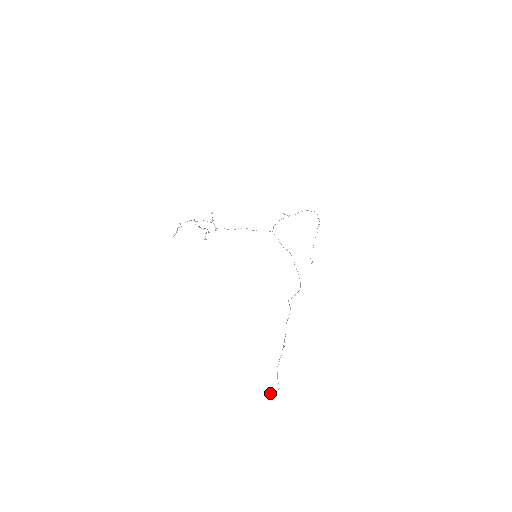
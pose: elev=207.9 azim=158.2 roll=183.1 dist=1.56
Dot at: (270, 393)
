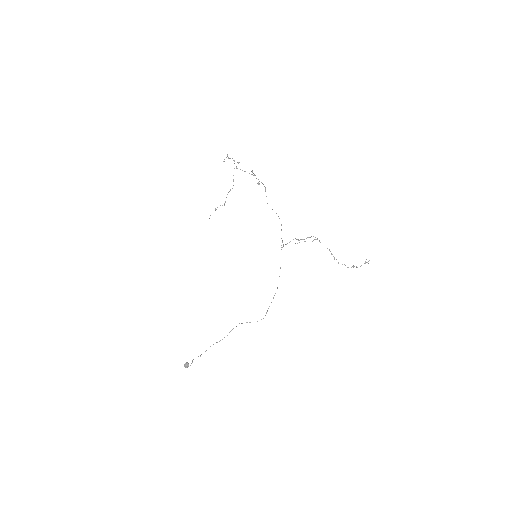
Dot at: (185, 364)
